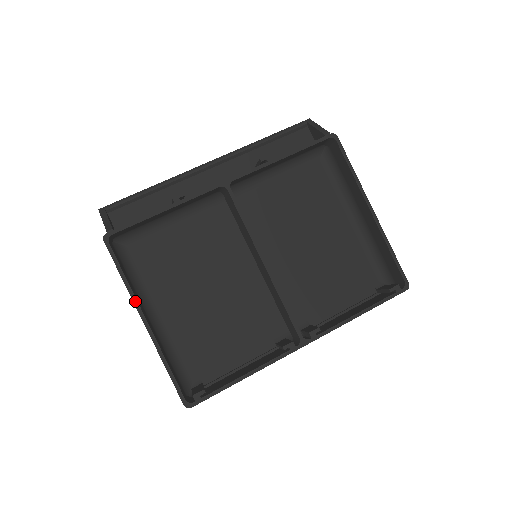
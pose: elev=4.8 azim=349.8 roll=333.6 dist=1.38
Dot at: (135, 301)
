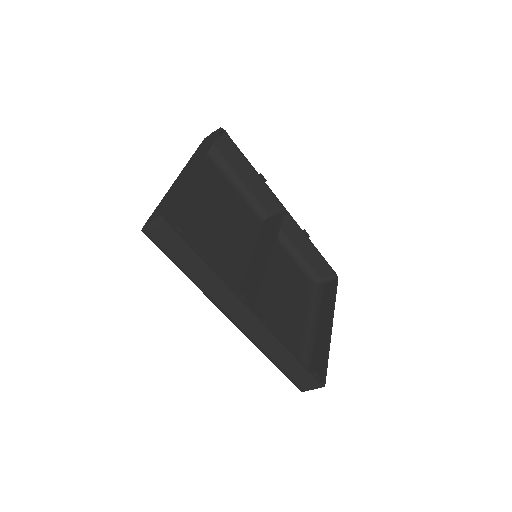
Dot at: (204, 155)
